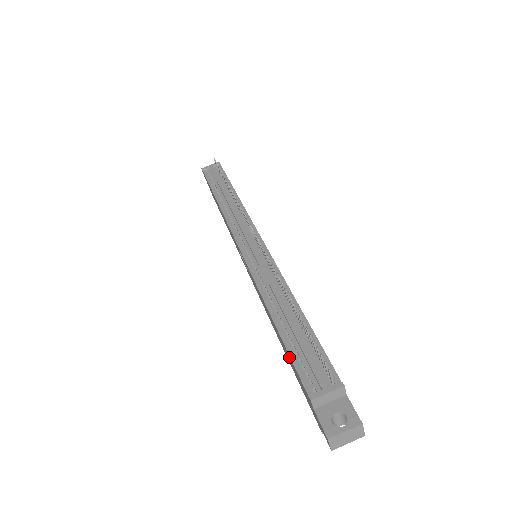
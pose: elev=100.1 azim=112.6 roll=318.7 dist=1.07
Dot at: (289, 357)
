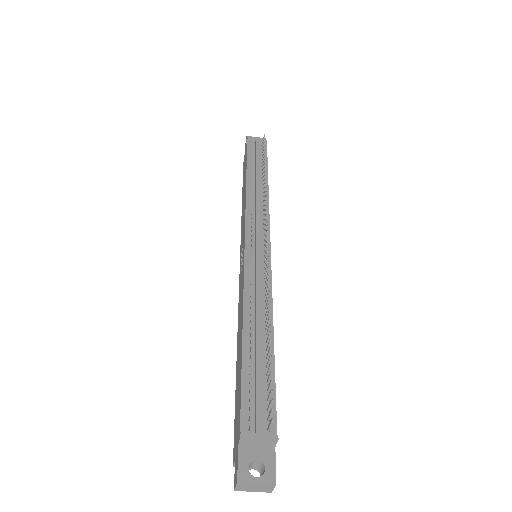
Dot at: (240, 379)
